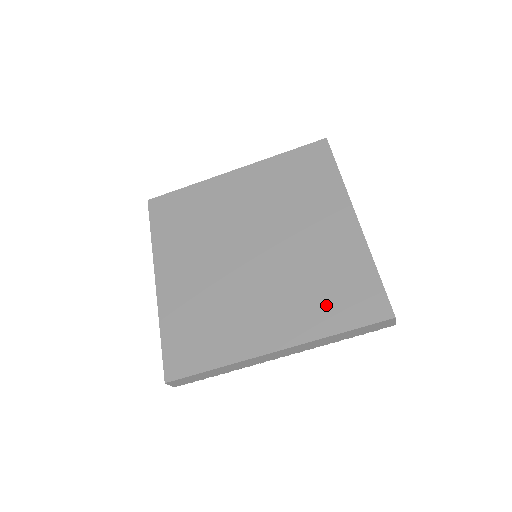
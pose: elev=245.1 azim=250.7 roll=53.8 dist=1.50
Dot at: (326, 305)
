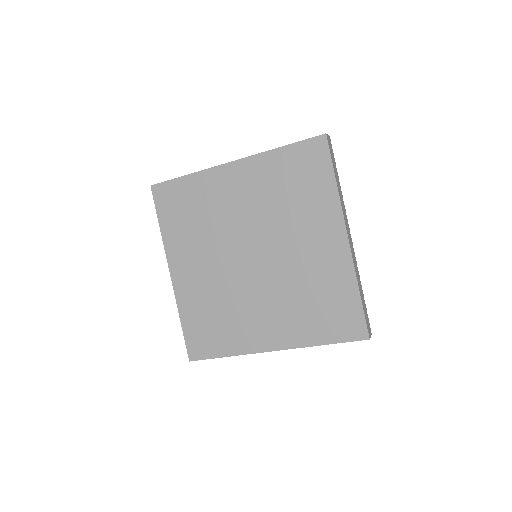
Dot at: (314, 320)
